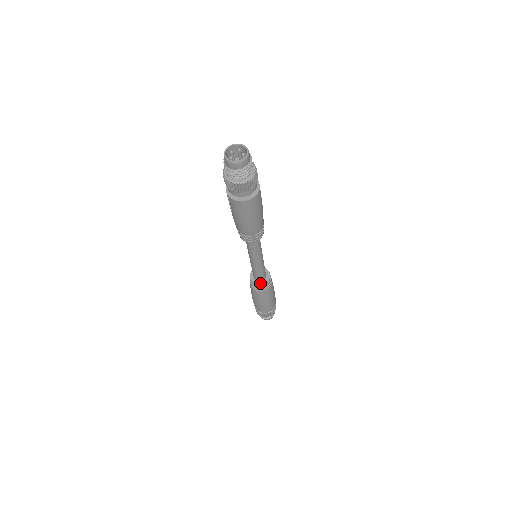
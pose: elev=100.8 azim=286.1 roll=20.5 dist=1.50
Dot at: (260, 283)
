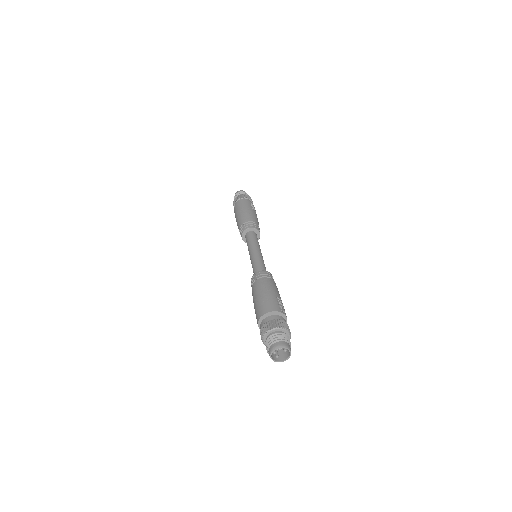
Dot at: occluded
